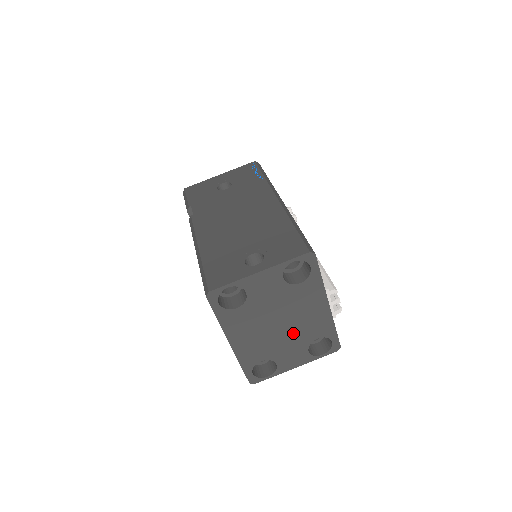
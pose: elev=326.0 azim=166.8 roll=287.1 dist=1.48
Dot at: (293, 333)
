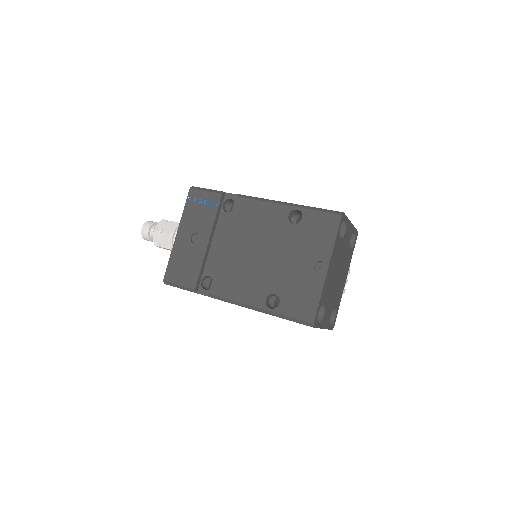
Dot at: (335, 290)
